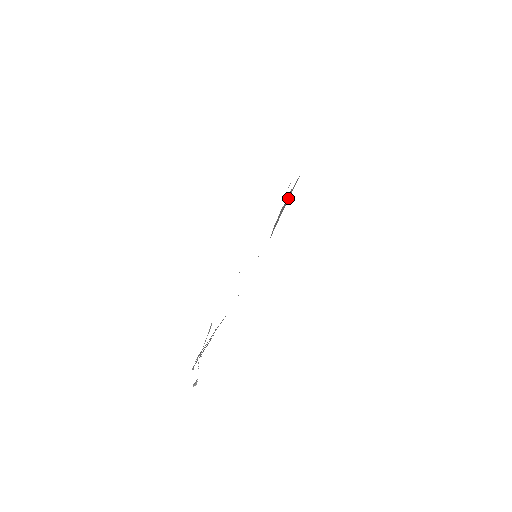
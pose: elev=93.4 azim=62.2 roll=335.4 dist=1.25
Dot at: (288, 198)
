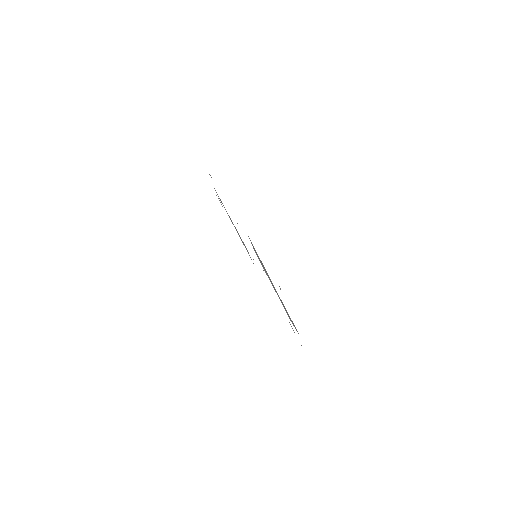
Dot at: occluded
